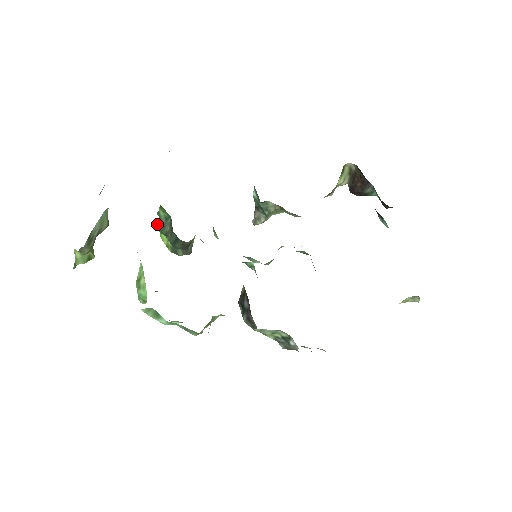
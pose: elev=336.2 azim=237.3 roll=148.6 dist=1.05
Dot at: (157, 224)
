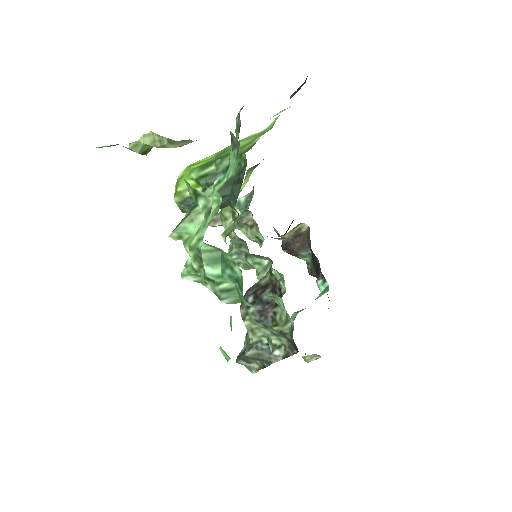
Dot at: (193, 166)
